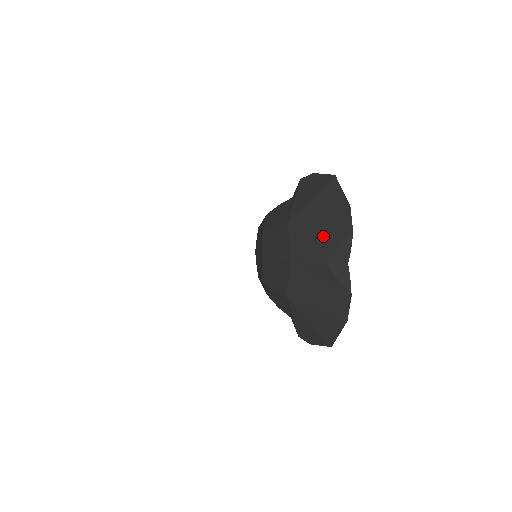
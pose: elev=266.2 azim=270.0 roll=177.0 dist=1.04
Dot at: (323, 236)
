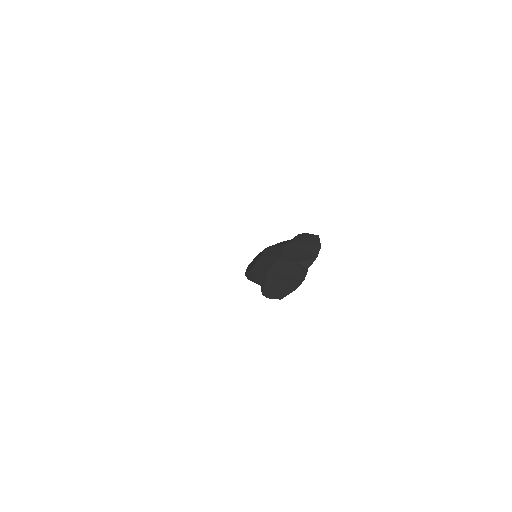
Dot at: (302, 254)
